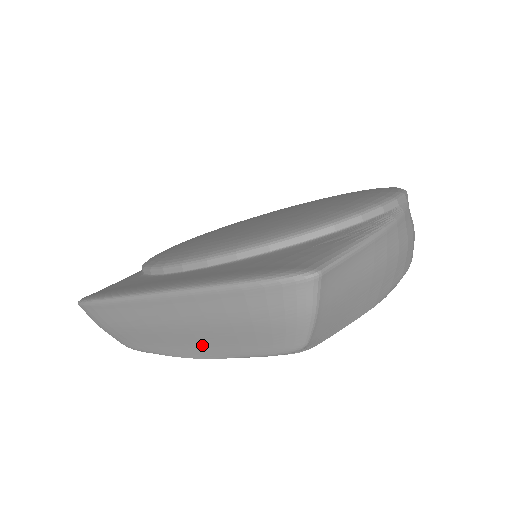
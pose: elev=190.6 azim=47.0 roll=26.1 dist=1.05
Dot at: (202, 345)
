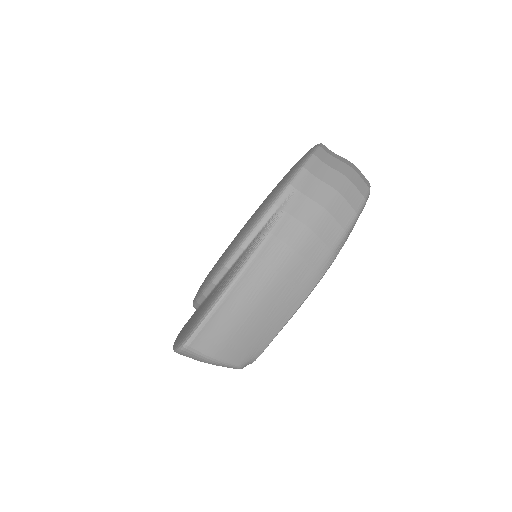
Dot at: occluded
